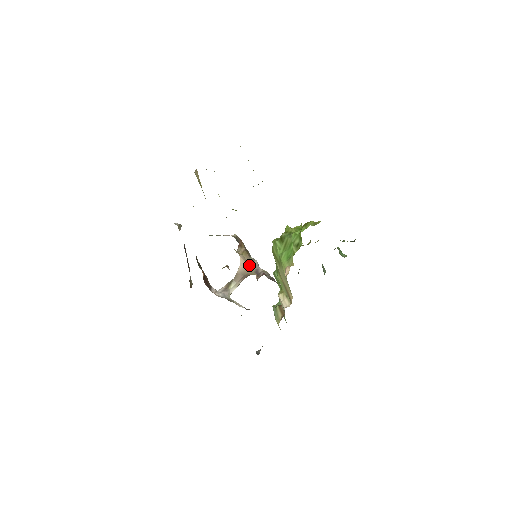
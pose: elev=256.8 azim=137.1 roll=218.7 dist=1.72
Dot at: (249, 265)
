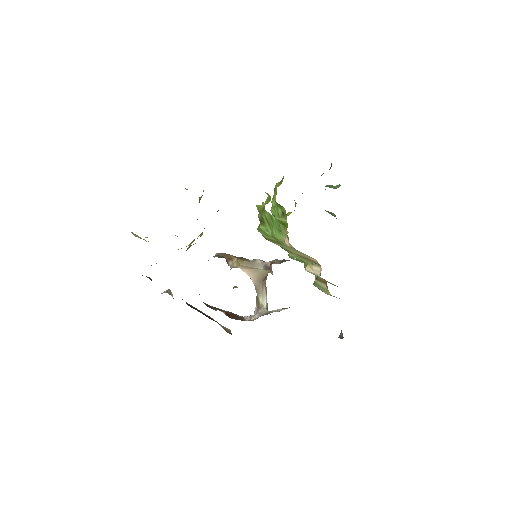
Dot at: (255, 269)
